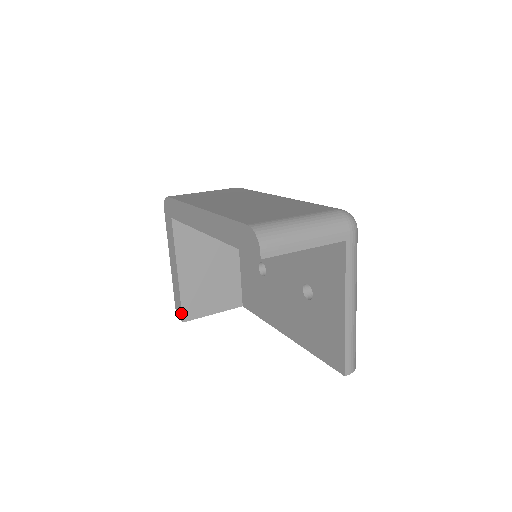
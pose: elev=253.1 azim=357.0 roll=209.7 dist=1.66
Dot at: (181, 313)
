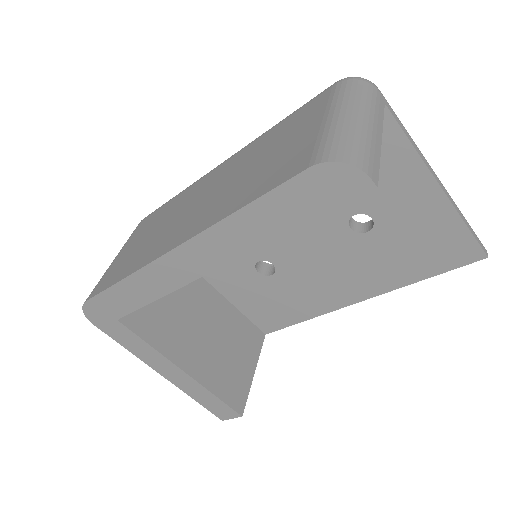
Dot at: (230, 410)
